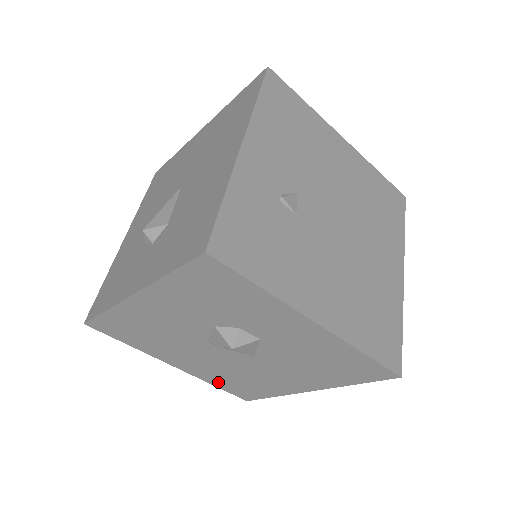
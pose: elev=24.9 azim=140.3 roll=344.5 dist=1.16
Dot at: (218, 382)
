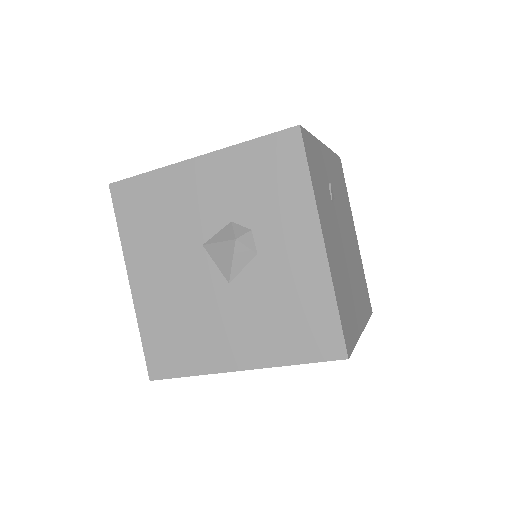
Dot at: (151, 328)
